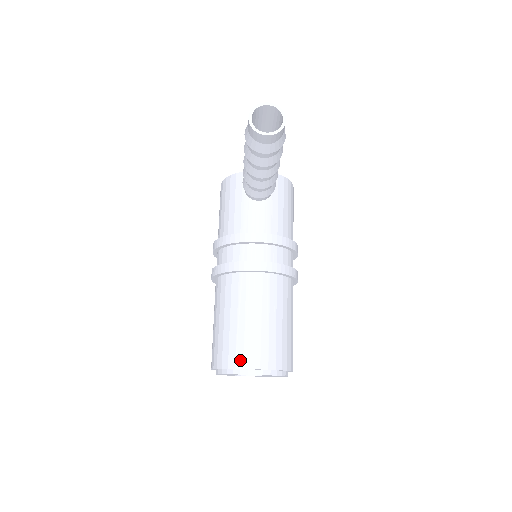
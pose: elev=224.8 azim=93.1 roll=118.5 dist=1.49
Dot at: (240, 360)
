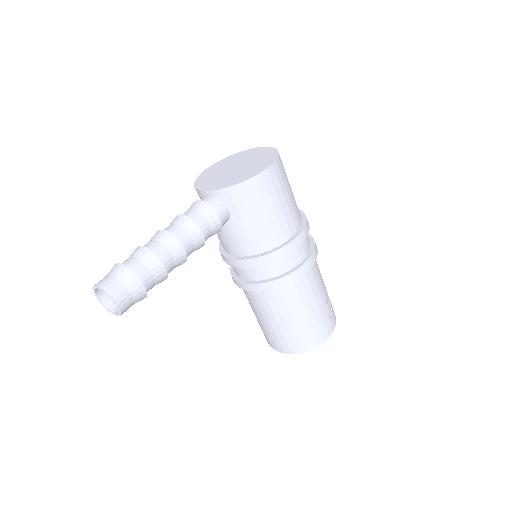
Dot at: (270, 343)
